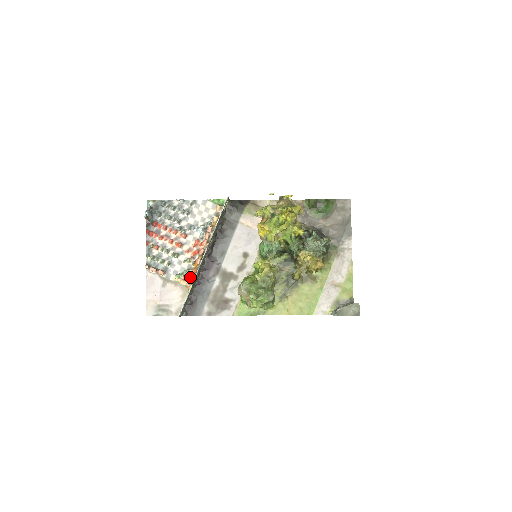
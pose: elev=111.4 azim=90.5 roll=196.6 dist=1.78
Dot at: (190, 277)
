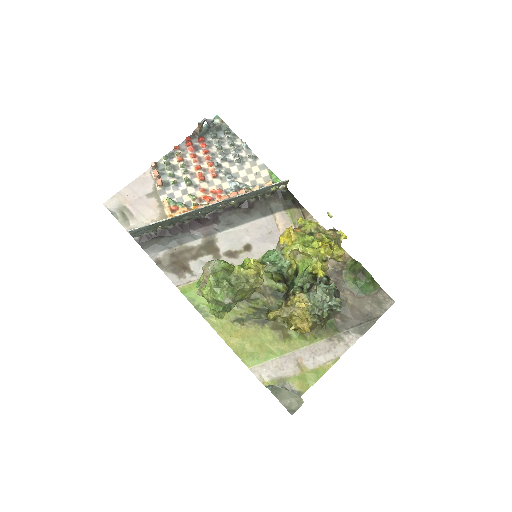
Dot at: (179, 212)
